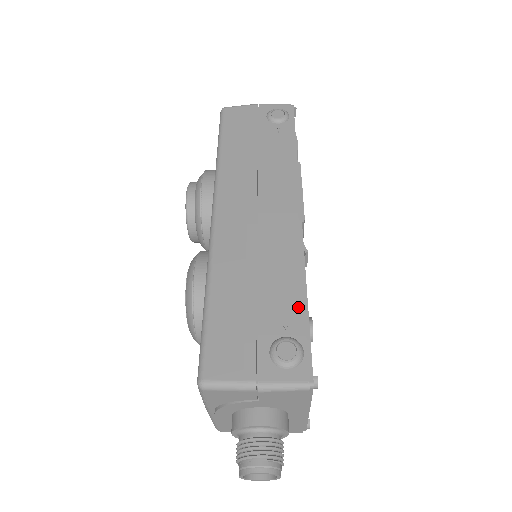
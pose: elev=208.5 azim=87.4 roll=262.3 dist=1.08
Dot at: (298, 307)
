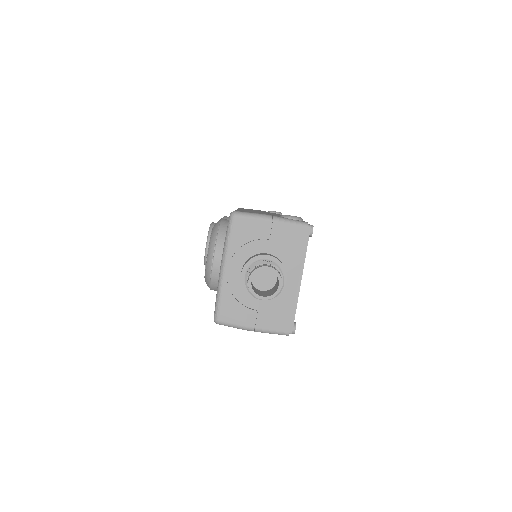
Dot at: occluded
